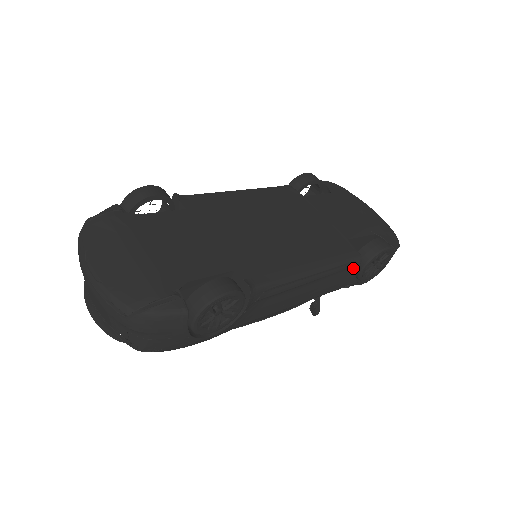
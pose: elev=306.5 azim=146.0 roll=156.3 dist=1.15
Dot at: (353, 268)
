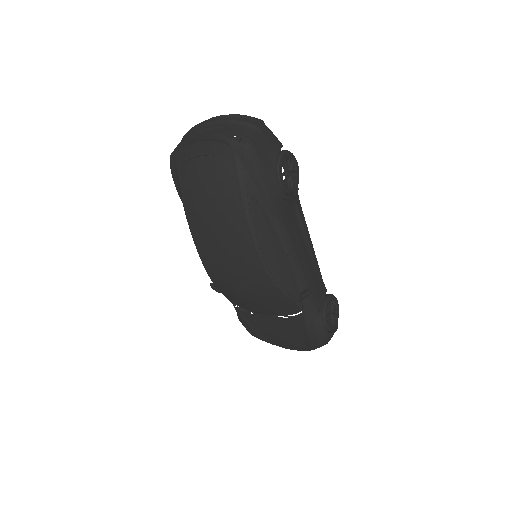
Dot at: (323, 291)
